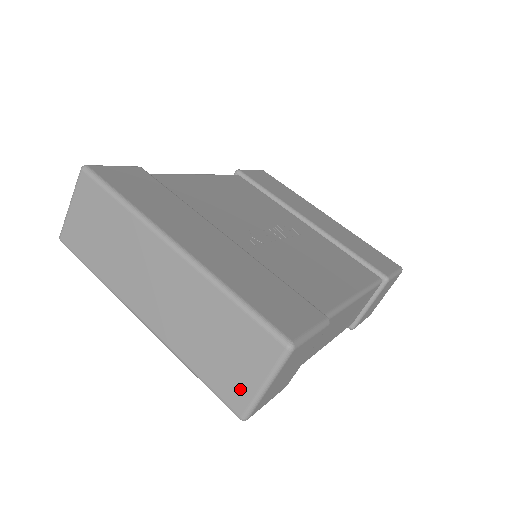
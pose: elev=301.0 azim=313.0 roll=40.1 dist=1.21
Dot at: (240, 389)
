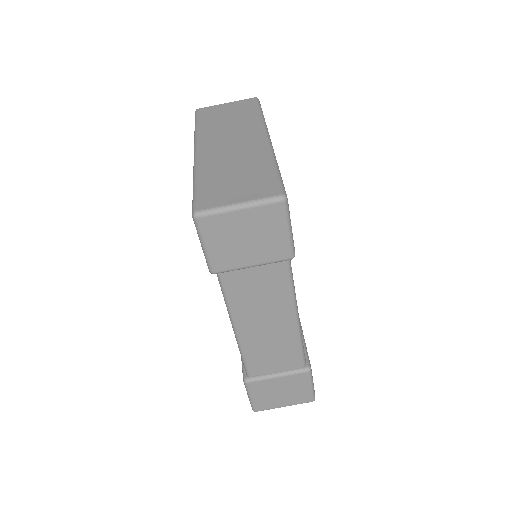
Dot at: (219, 199)
